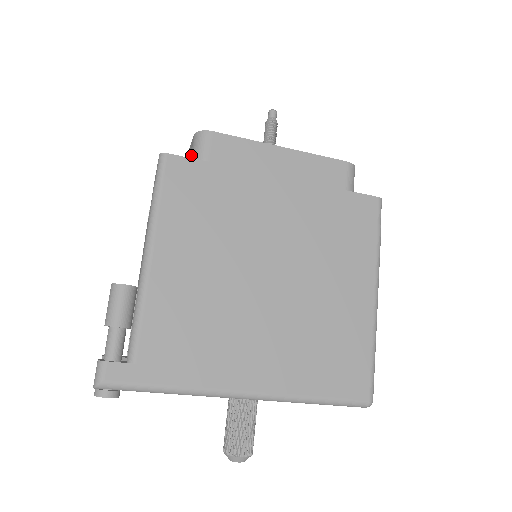
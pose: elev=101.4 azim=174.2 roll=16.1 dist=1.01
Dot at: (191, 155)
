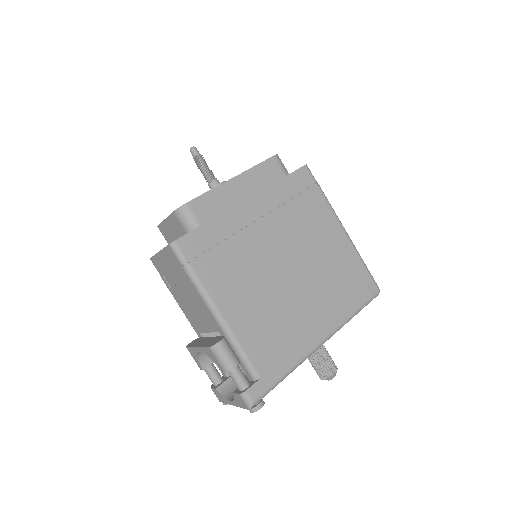
Dot at: (183, 228)
